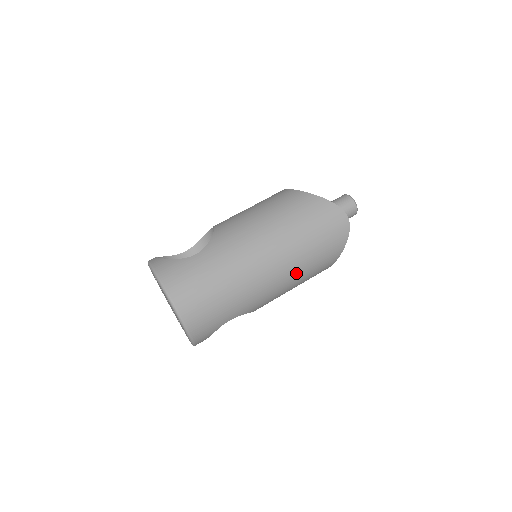
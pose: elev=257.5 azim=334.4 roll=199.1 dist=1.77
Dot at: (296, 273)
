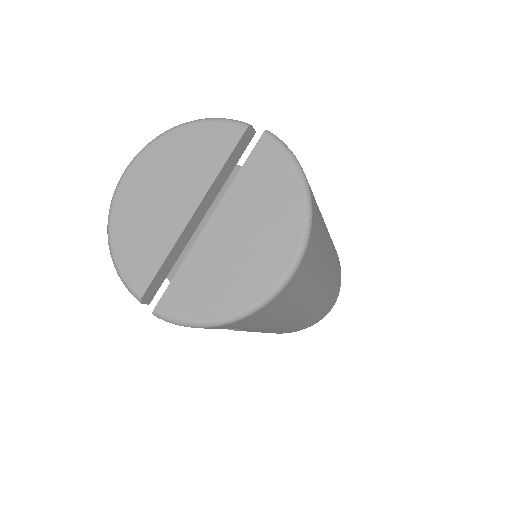
Dot at: (295, 325)
